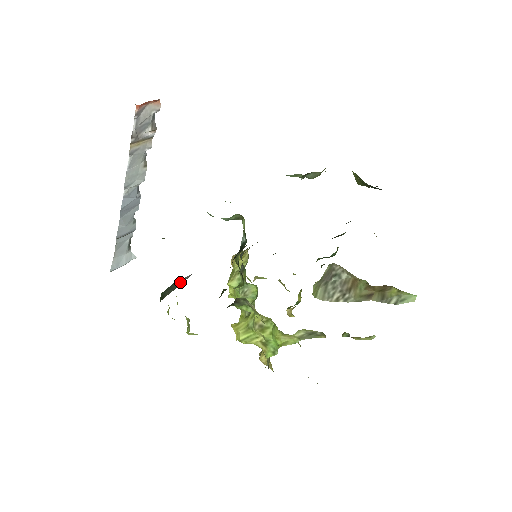
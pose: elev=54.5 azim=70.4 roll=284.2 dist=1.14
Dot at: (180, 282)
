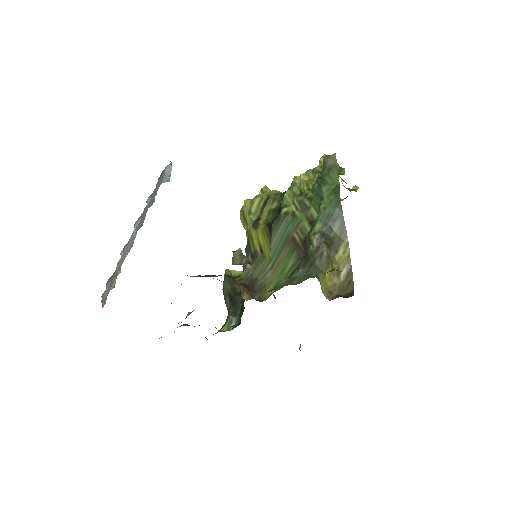
Dot at: (227, 304)
